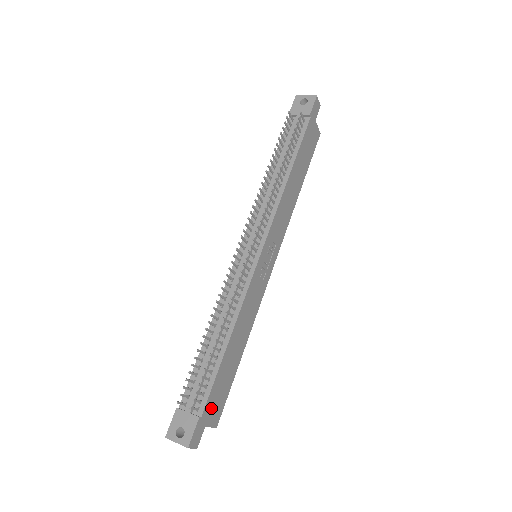
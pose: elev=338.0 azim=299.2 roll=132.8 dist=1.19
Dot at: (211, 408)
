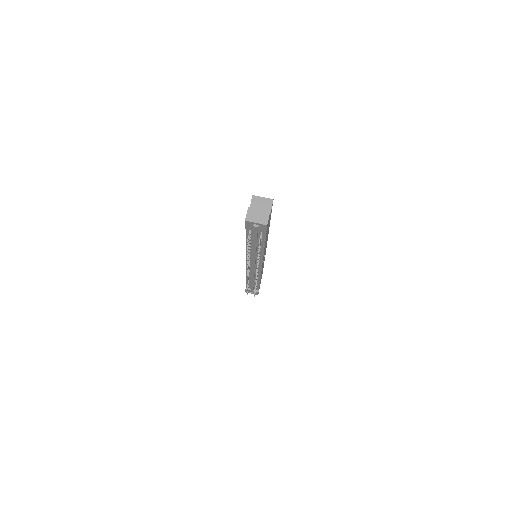
Dot at: occluded
